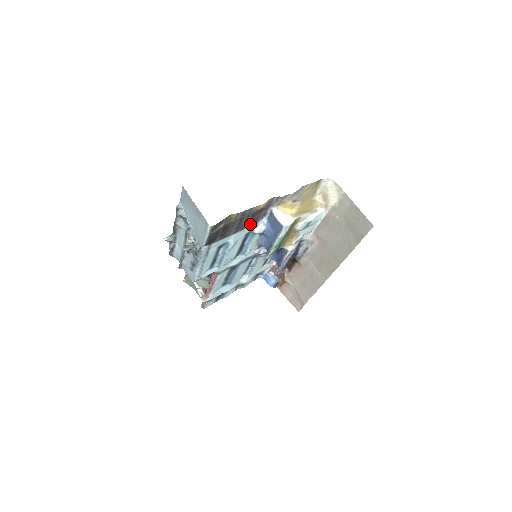
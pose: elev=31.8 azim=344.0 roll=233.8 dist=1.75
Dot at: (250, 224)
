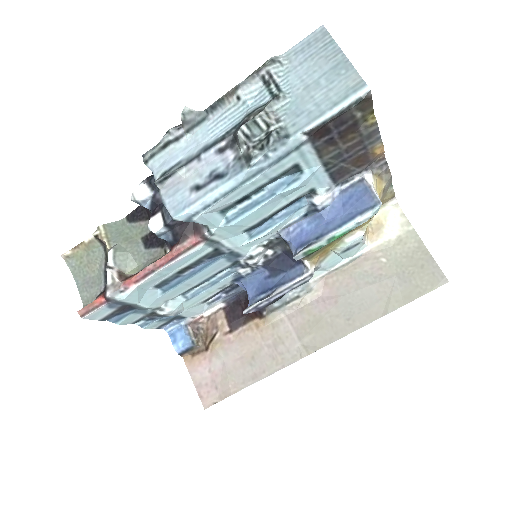
Dot at: (334, 174)
